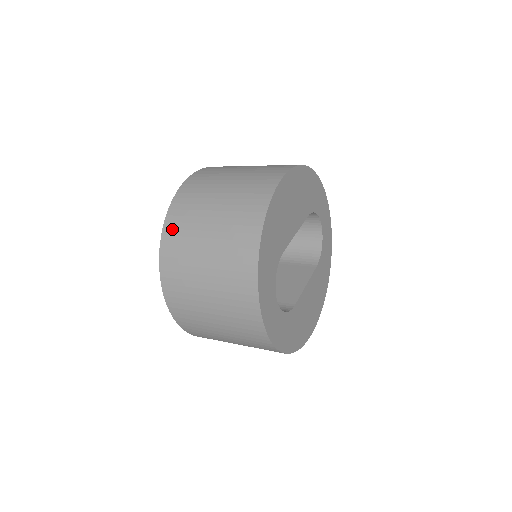
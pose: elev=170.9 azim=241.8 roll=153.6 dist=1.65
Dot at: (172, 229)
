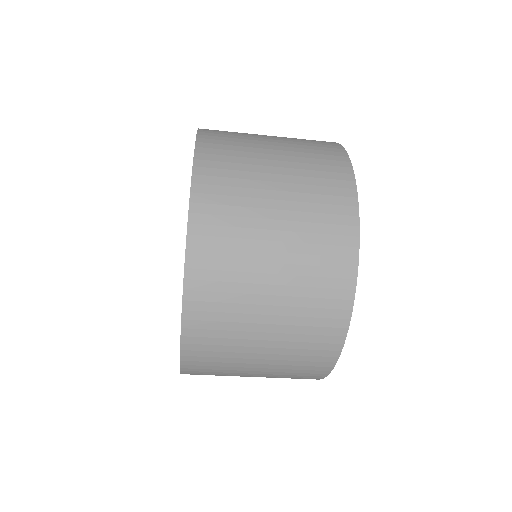
Dot at: occluded
